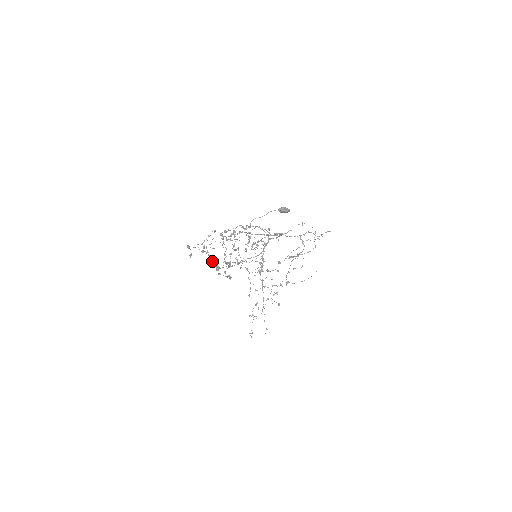
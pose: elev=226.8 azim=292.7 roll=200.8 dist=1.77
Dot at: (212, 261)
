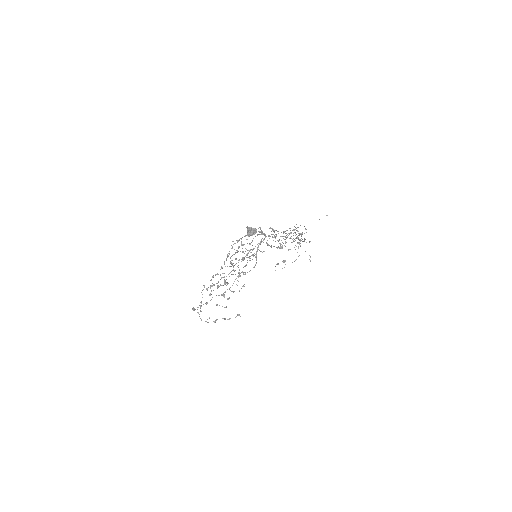
Dot at: (216, 320)
